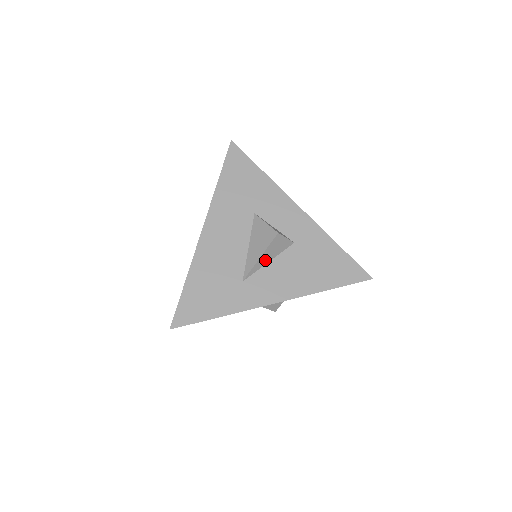
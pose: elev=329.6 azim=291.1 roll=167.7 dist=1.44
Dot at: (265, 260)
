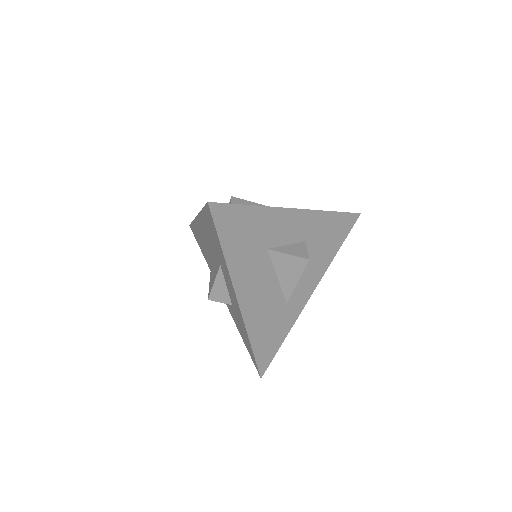
Dot at: occluded
